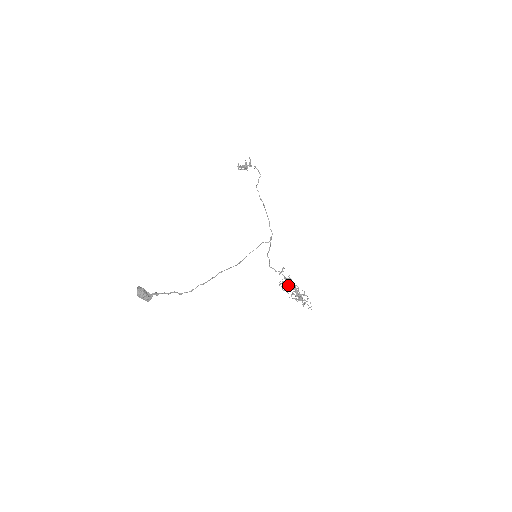
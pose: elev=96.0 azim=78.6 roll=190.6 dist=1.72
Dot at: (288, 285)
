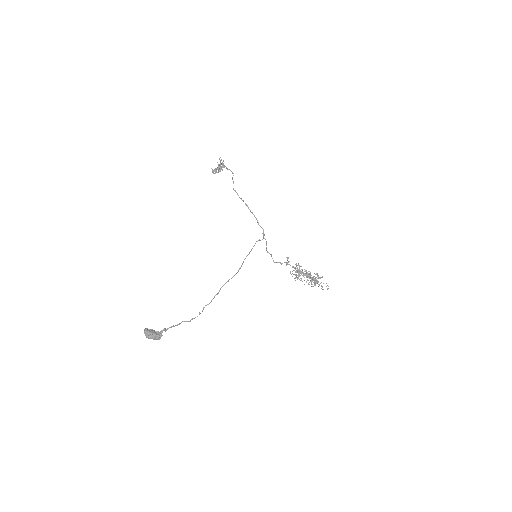
Dot at: occluded
